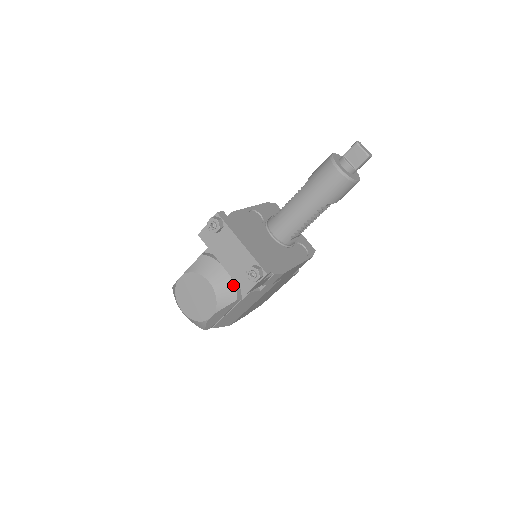
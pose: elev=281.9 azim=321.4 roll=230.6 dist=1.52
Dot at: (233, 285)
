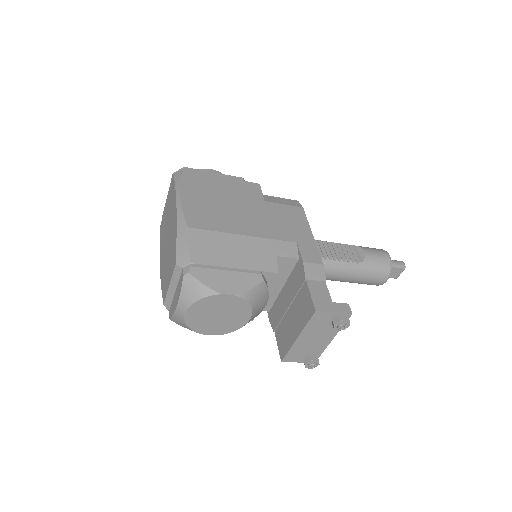
Dot at: occluded
